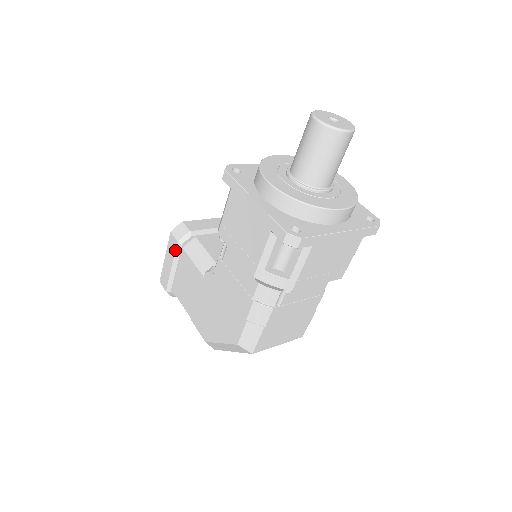
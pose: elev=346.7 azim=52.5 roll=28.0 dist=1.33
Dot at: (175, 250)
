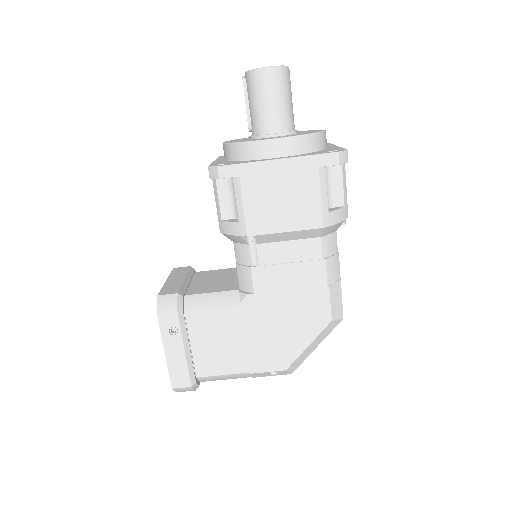
Dot at: (179, 325)
